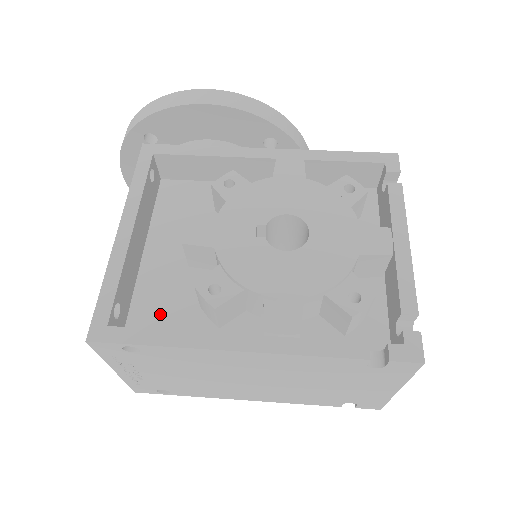
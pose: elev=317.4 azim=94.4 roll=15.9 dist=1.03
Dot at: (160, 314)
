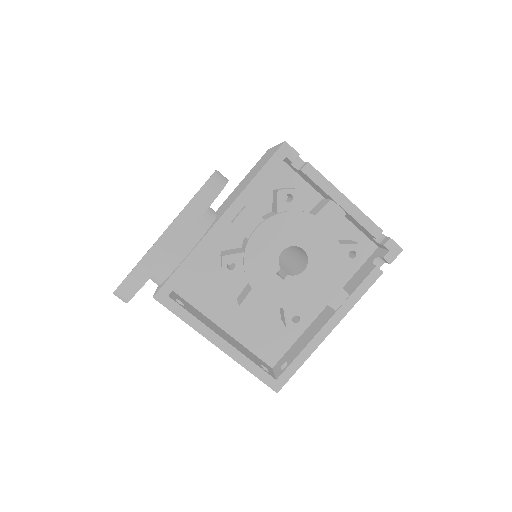
Dot at: (270, 342)
